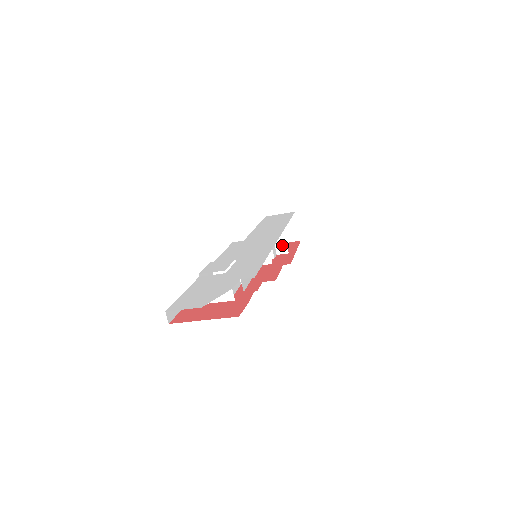
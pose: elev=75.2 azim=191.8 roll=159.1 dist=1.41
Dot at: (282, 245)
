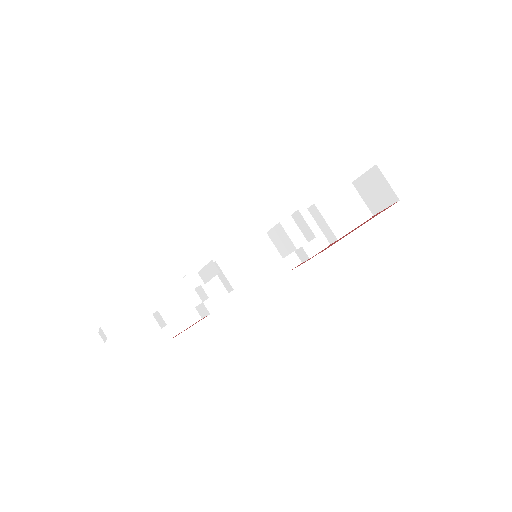
Dot at: (306, 229)
